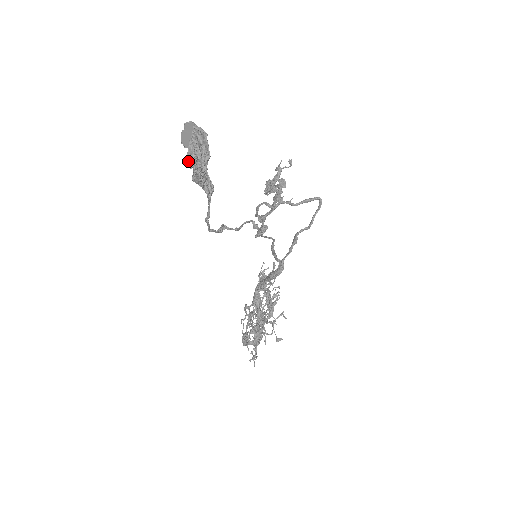
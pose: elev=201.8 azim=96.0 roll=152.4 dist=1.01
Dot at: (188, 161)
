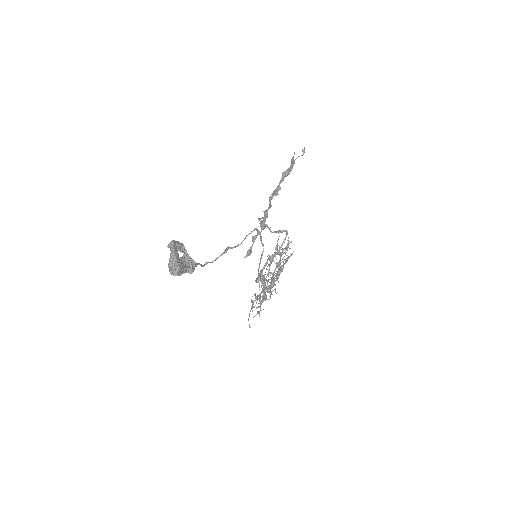
Dot at: (170, 272)
